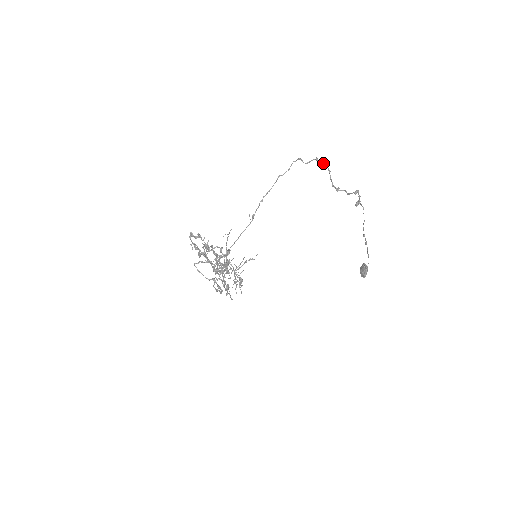
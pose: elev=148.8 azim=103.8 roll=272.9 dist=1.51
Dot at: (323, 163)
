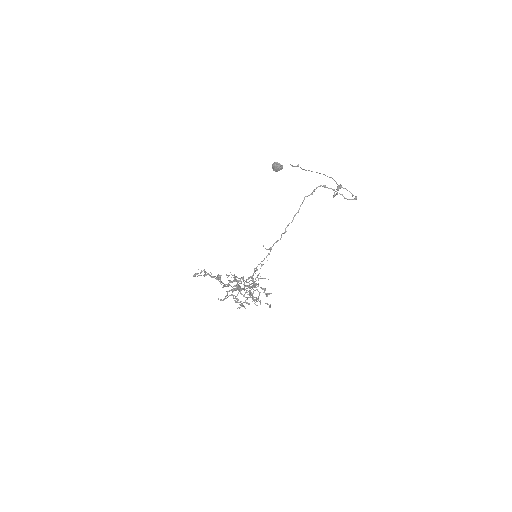
Dot at: (333, 190)
